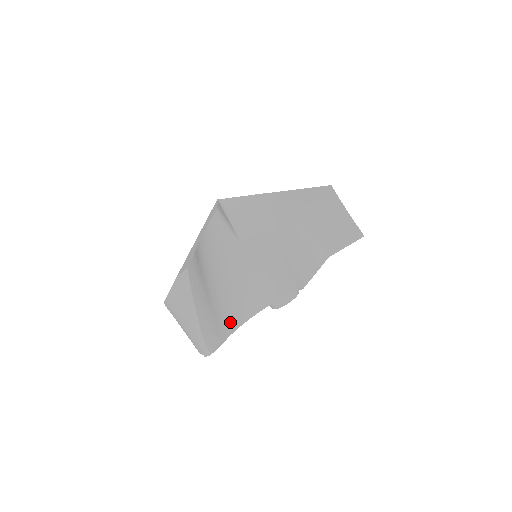
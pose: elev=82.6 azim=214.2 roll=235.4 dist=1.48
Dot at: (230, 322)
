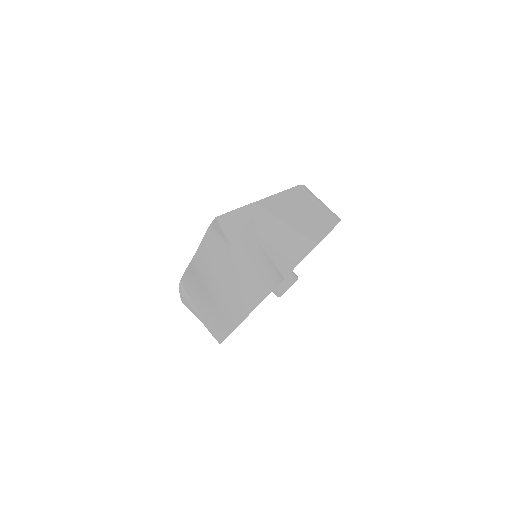
Dot at: (237, 314)
